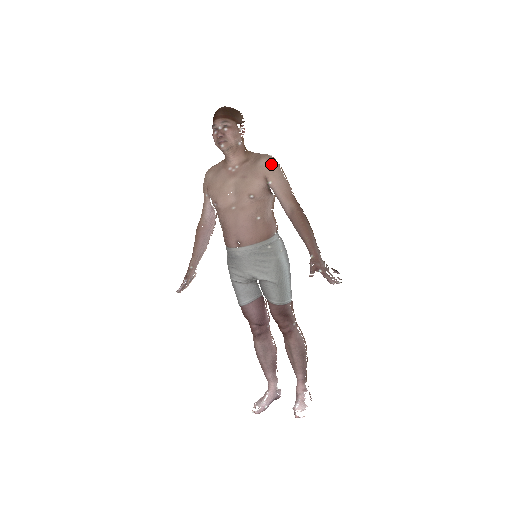
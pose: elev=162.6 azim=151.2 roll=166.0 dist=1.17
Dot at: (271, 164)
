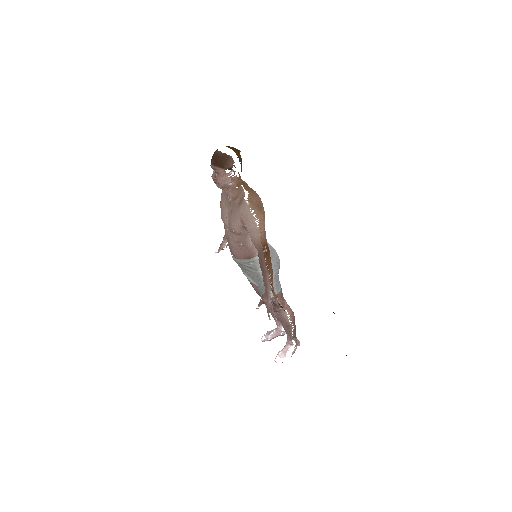
Dot at: (246, 213)
